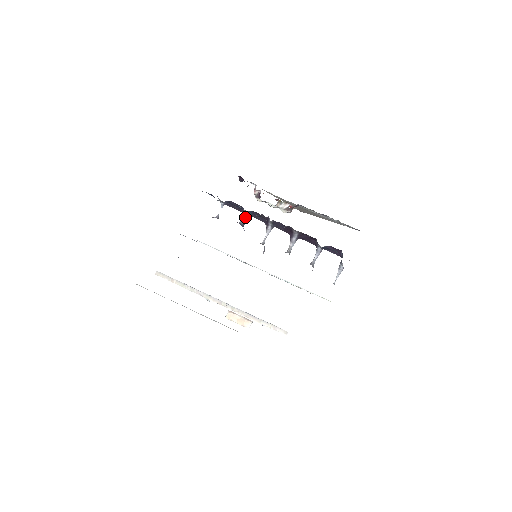
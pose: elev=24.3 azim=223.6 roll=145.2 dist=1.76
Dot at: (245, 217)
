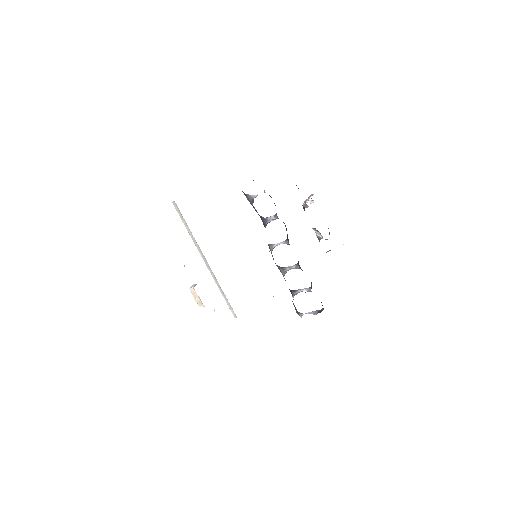
Dot at: (276, 218)
